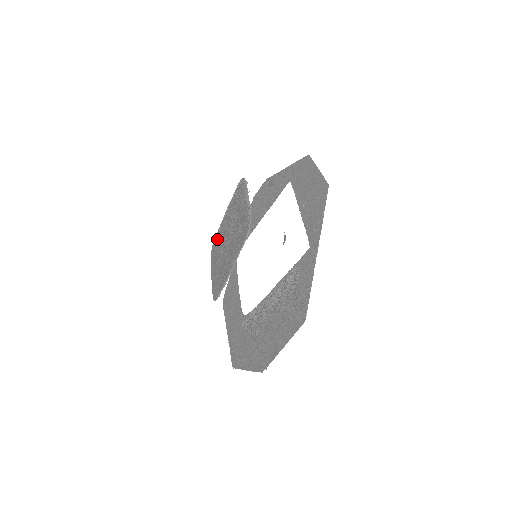
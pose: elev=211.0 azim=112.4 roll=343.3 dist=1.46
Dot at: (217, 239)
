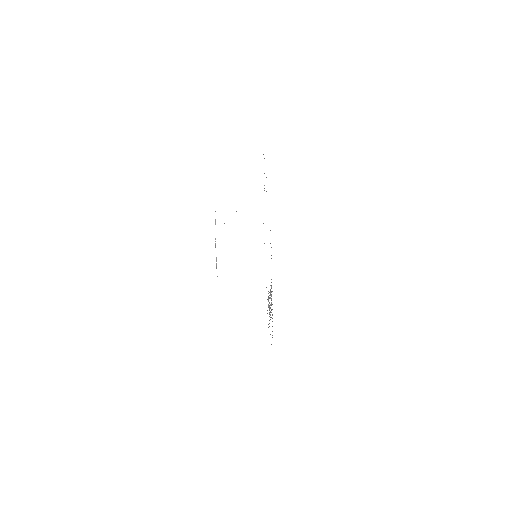
Dot at: occluded
